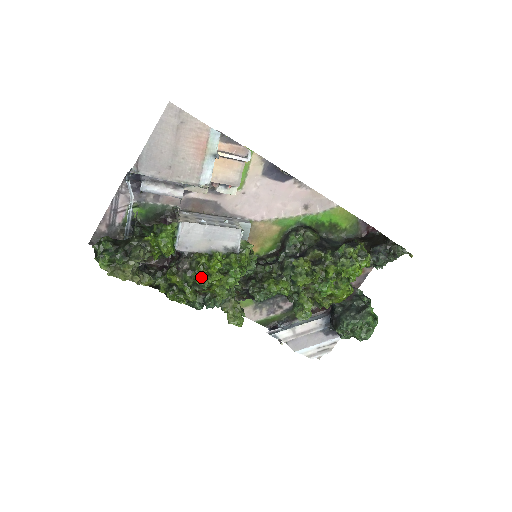
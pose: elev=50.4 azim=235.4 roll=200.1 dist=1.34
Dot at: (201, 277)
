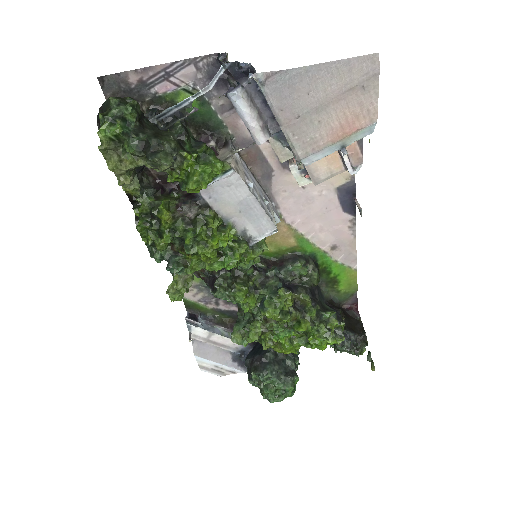
Dot at: (194, 238)
